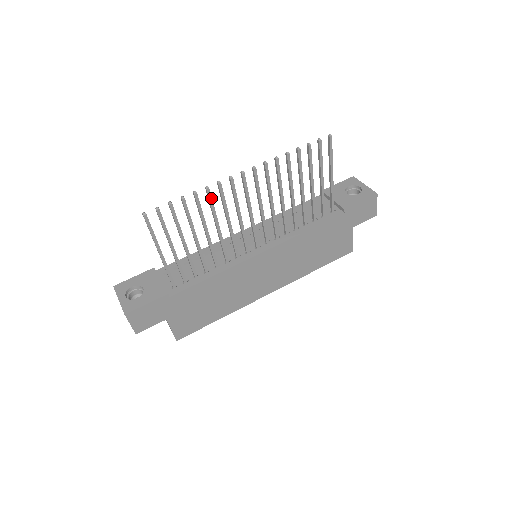
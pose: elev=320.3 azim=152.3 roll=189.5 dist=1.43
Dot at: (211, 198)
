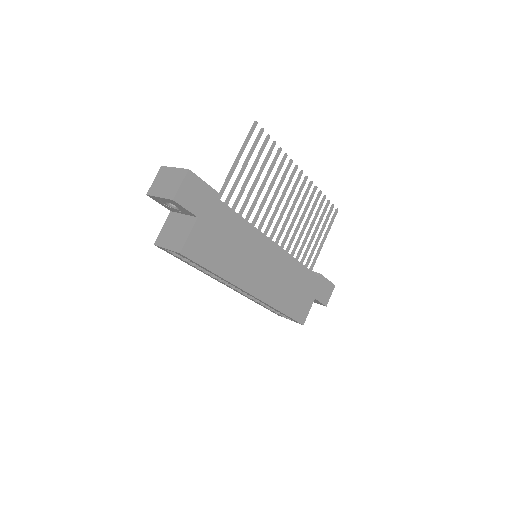
Dot at: (283, 164)
